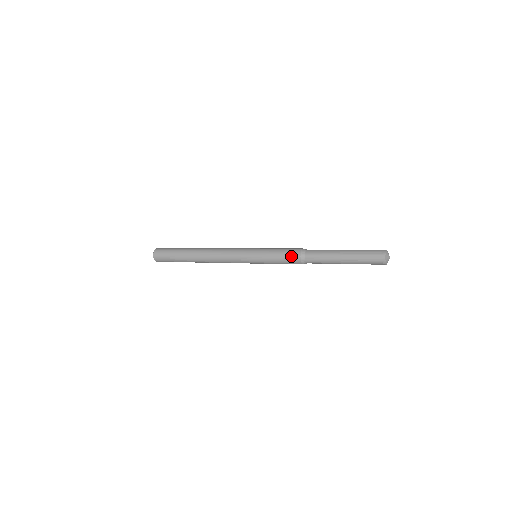
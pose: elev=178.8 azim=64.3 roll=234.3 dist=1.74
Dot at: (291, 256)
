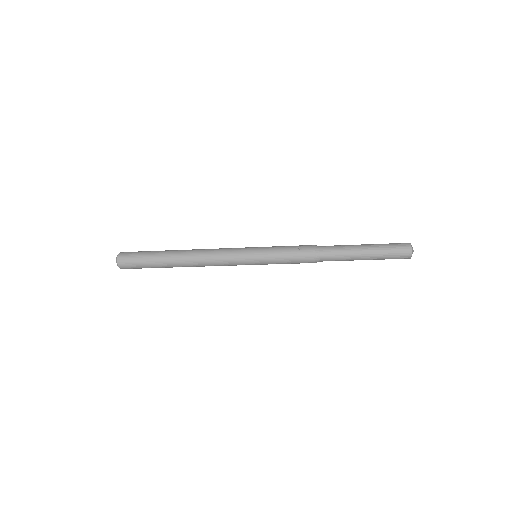
Dot at: (303, 254)
